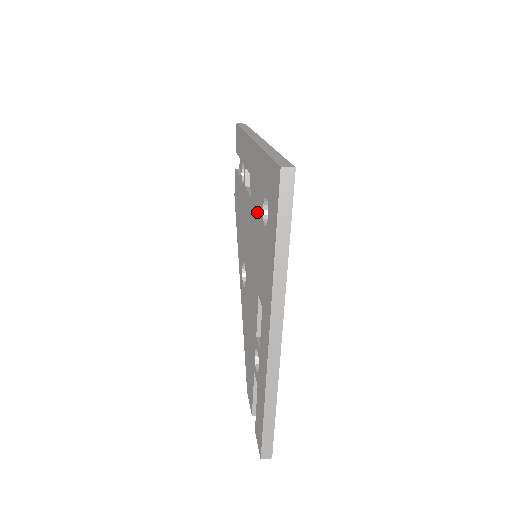
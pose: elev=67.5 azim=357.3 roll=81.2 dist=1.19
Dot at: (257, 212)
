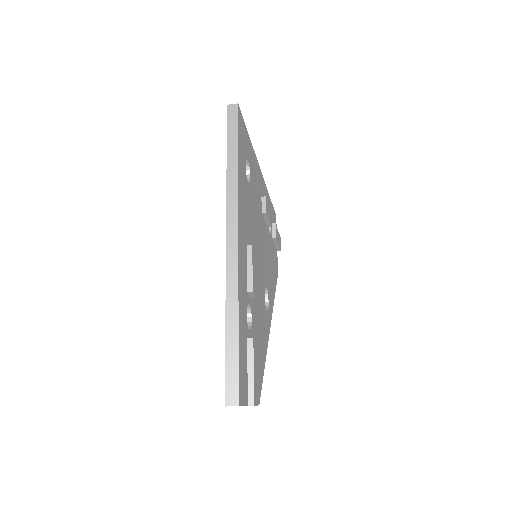
Dot at: occluded
